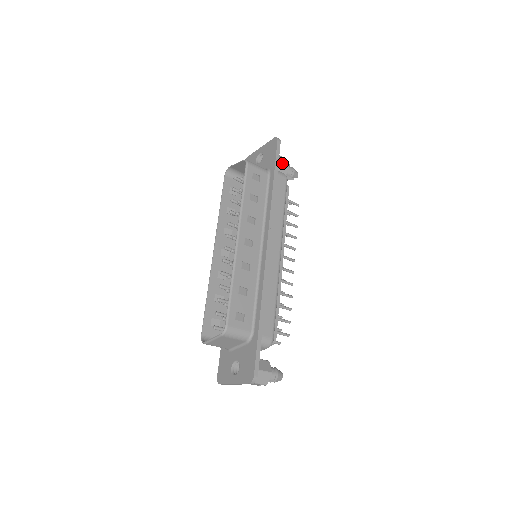
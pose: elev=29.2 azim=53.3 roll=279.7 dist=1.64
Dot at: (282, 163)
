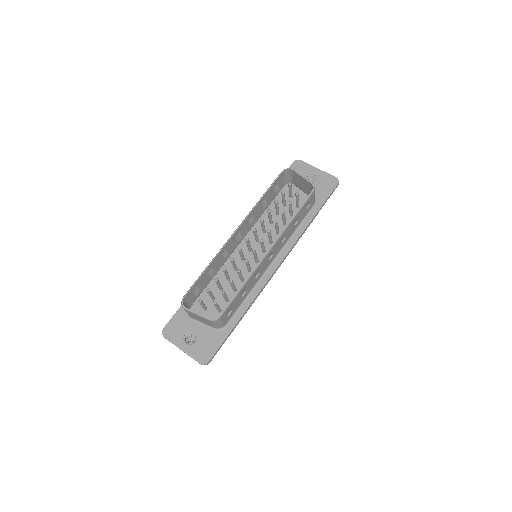
Dot at: occluded
